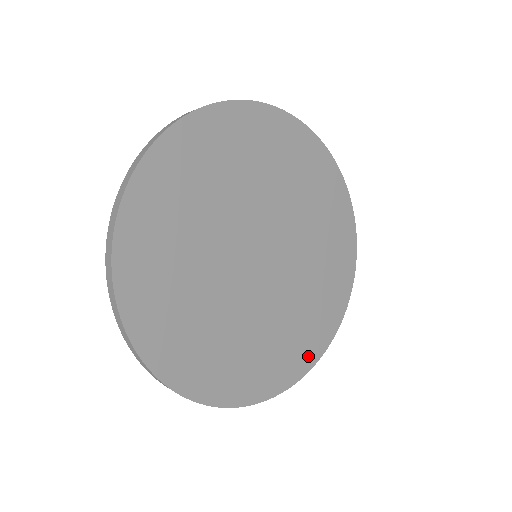
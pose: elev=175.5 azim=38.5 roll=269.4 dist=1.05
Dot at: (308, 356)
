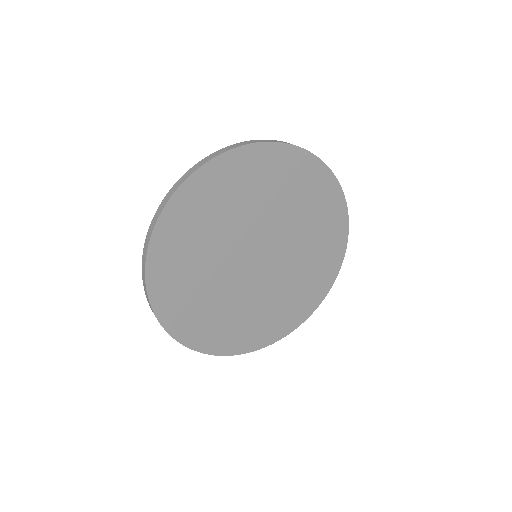
Dot at: (233, 346)
